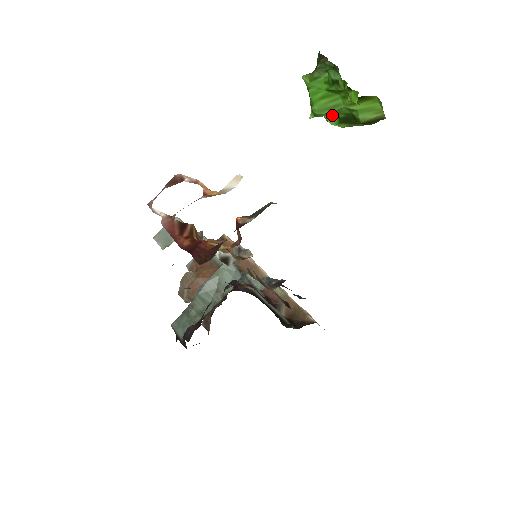
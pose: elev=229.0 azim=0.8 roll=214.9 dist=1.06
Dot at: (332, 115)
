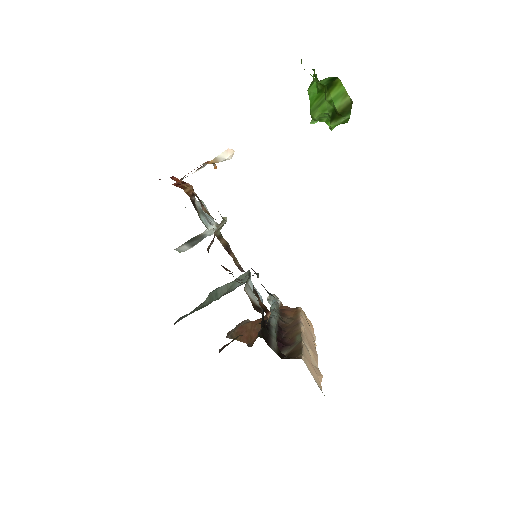
Dot at: occluded
